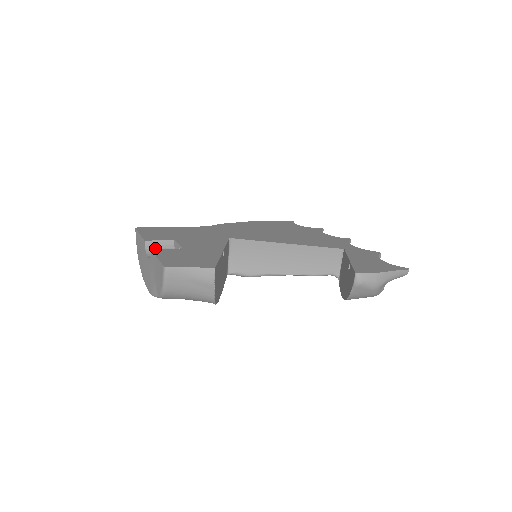
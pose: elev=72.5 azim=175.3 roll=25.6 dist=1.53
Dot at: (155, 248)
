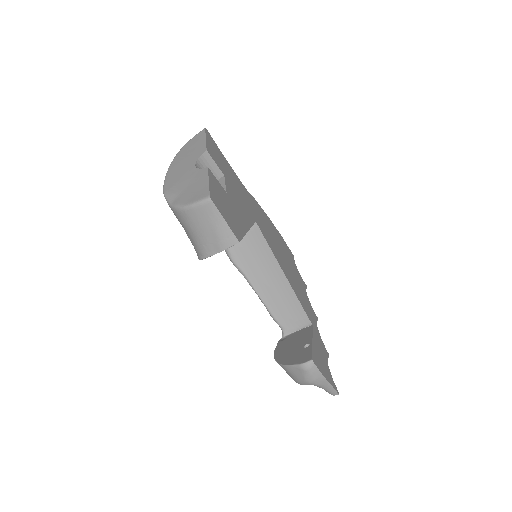
Dot at: (206, 164)
